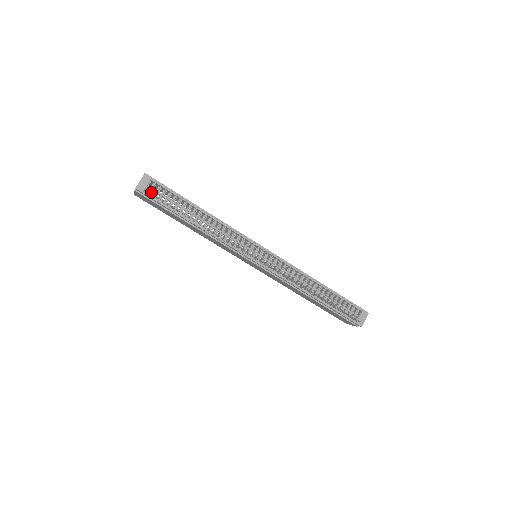
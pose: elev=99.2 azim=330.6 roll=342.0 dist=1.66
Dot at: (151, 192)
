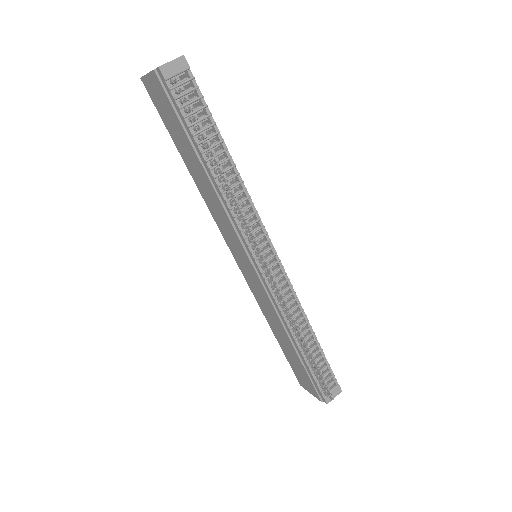
Dot at: (178, 88)
